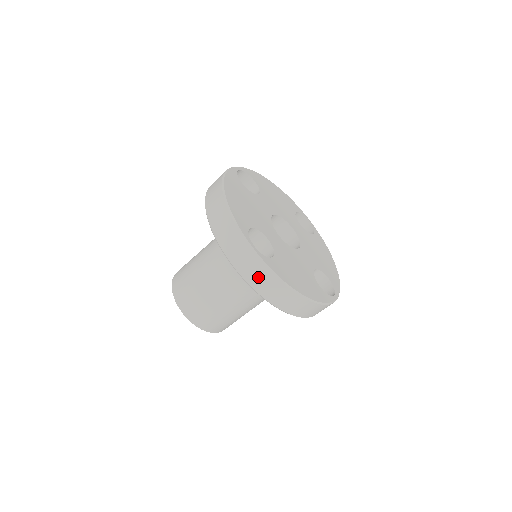
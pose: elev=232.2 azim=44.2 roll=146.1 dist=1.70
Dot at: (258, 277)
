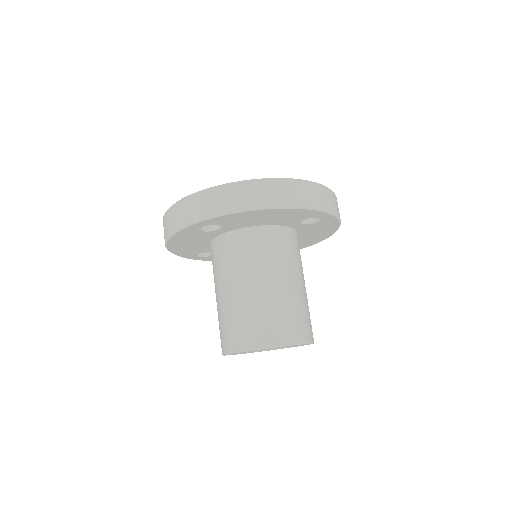
Dot at: (216, 202)
